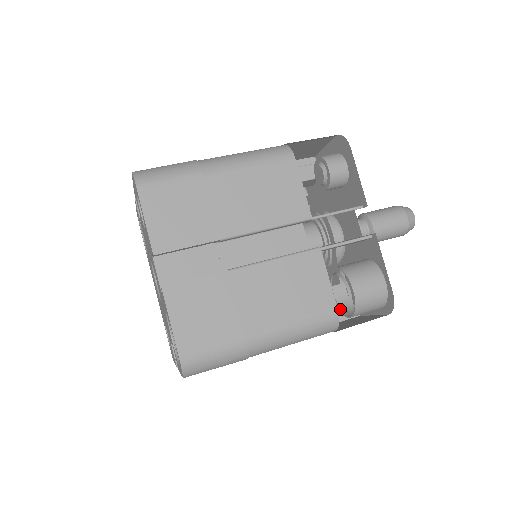
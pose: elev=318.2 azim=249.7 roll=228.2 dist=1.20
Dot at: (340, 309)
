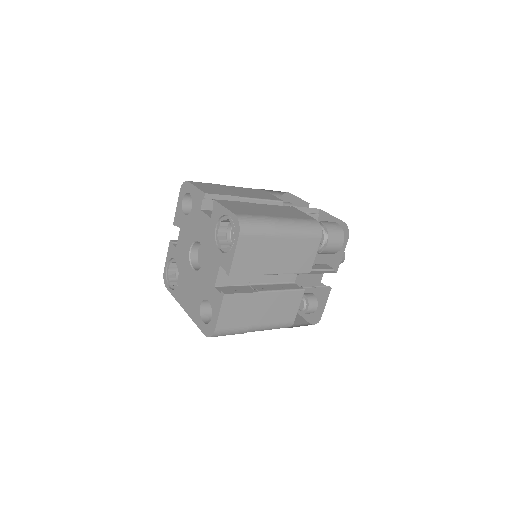
Dot at: occluded
